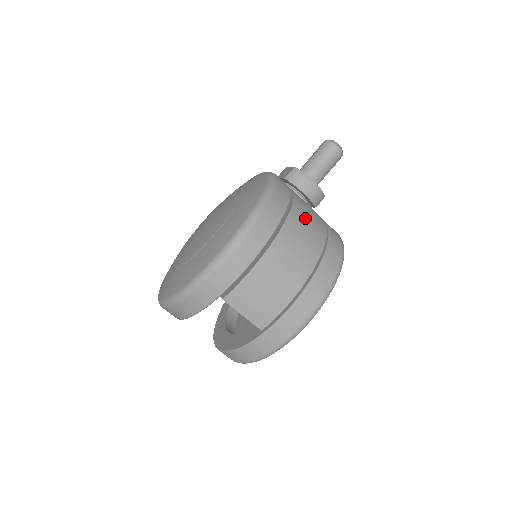
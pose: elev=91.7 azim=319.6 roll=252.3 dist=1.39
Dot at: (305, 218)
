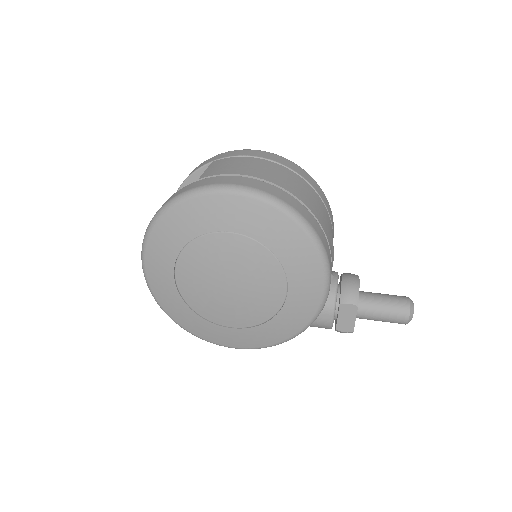
Dot at: (317, 203)
